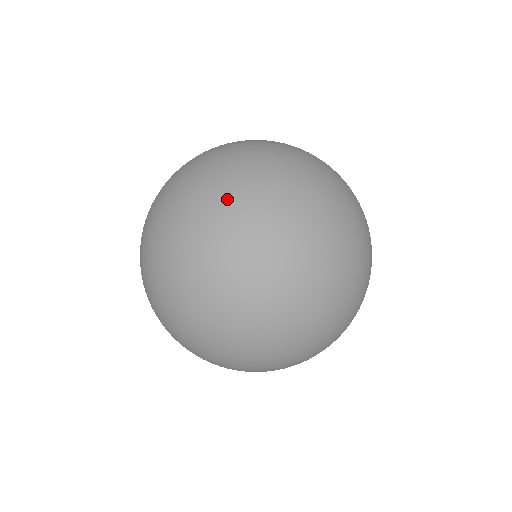
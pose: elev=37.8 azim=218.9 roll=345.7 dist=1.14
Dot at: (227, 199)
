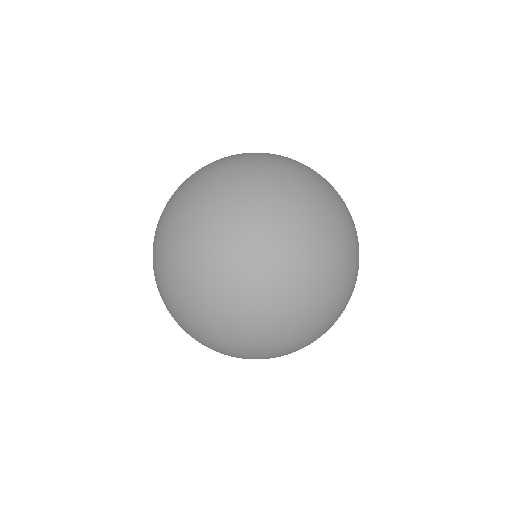
Dot at: (165, 266)
